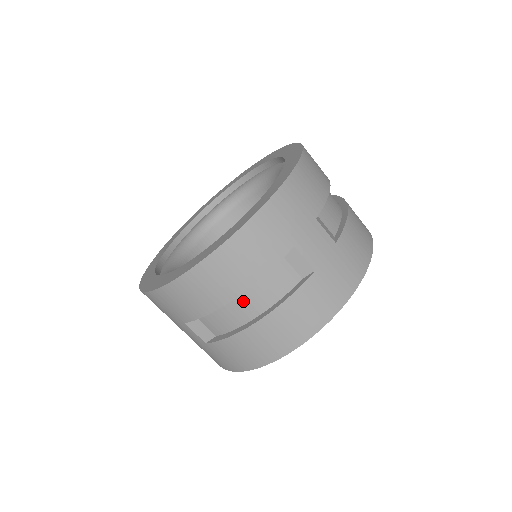
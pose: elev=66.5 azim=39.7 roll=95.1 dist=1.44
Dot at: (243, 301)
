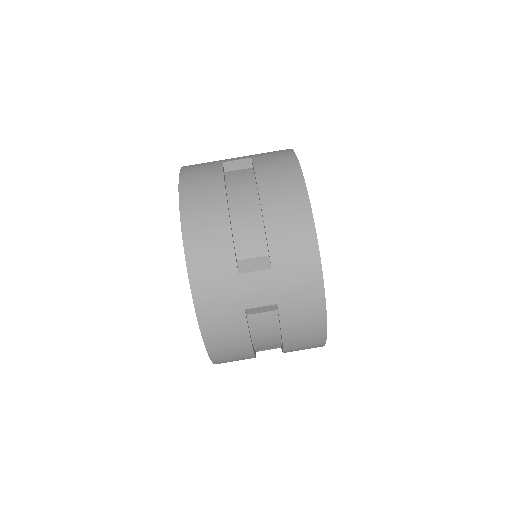
Dot at: (262, 344)
